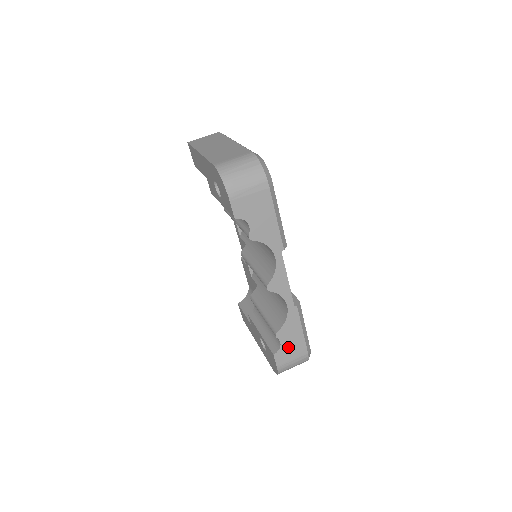
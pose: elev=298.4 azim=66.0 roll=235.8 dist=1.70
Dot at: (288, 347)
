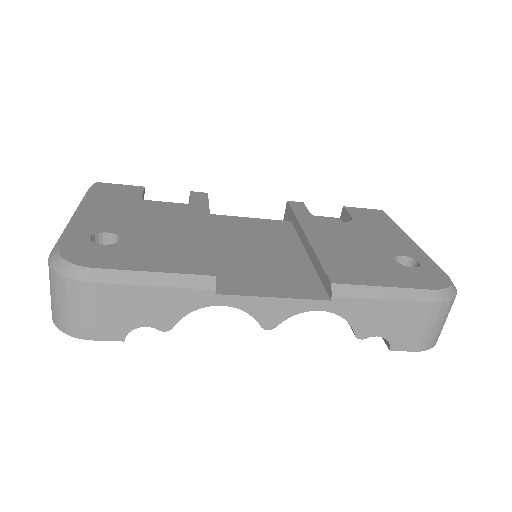
Dot at: (396, 328)
